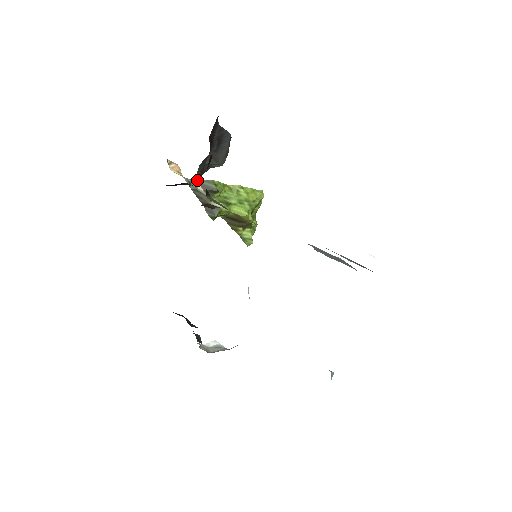
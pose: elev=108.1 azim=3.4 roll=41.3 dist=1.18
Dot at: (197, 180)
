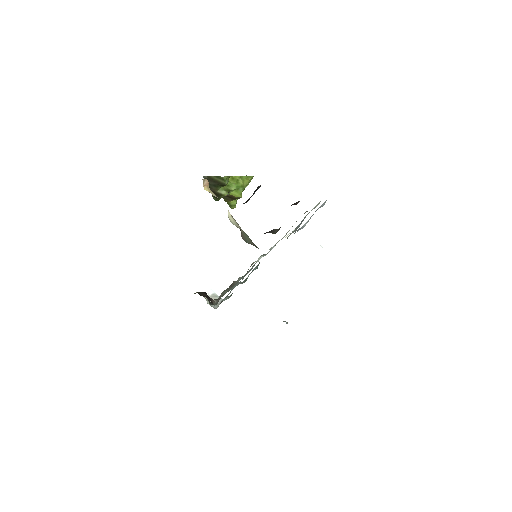
Dot at: occluded
